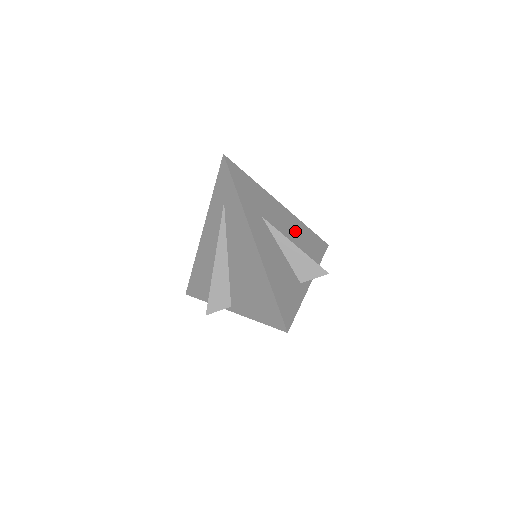
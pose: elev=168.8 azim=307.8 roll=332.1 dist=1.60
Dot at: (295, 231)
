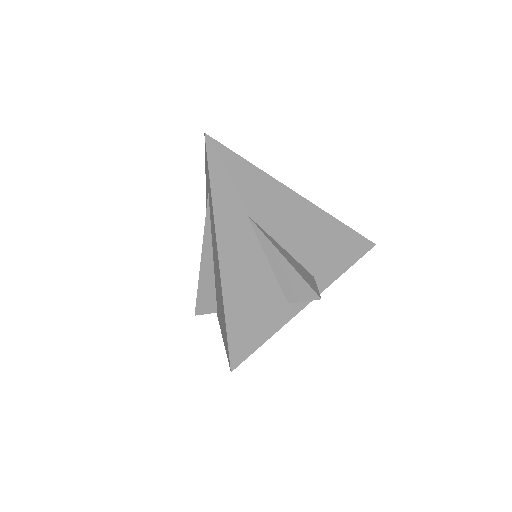
Dot at: (309, 229)
